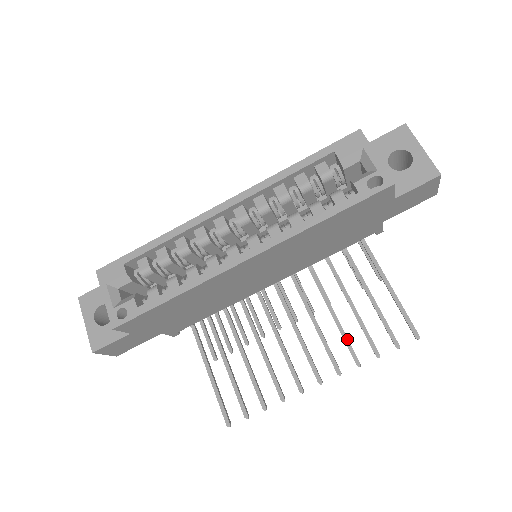
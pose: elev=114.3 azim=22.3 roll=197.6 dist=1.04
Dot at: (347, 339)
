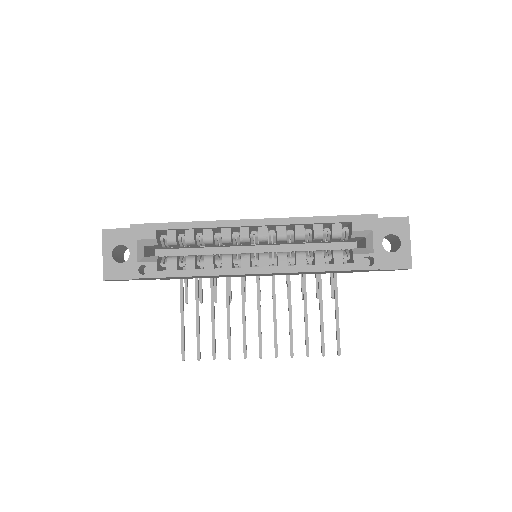
Dot at: (292, 336)
